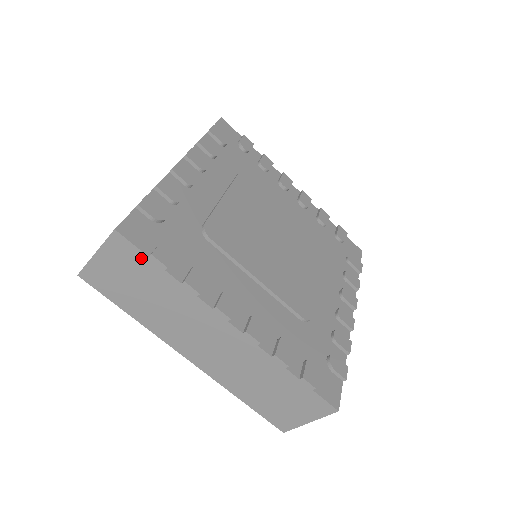
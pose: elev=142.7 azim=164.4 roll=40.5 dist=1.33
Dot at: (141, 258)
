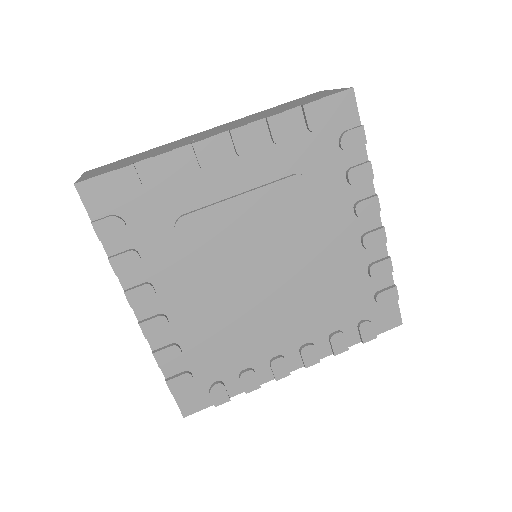
Dot at: (90, 216)
